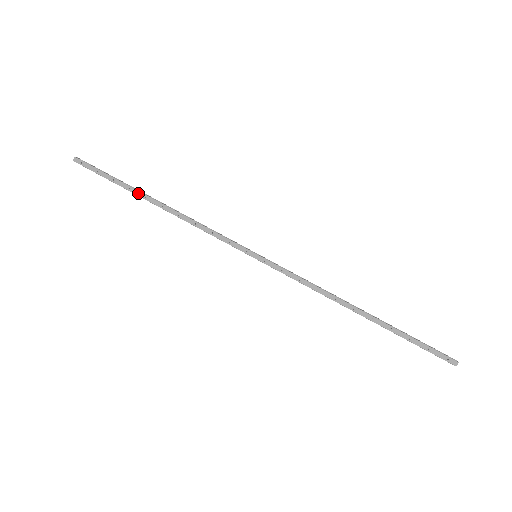
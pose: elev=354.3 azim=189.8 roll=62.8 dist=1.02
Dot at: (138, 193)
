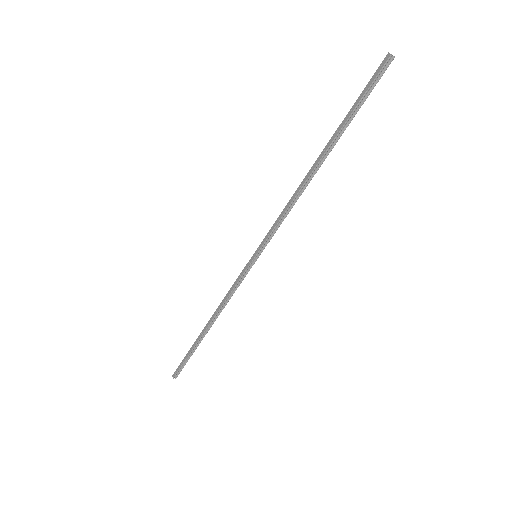
Dot at: (198, 338)
